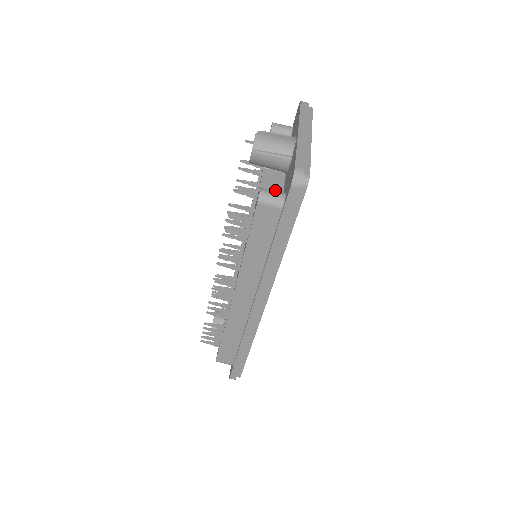
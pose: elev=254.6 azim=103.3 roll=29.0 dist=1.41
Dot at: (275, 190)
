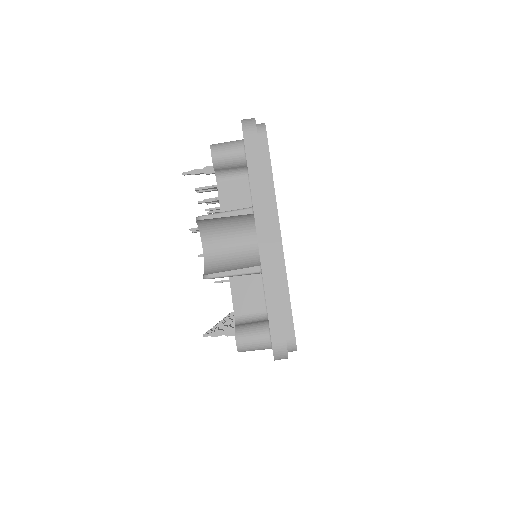
Dot at: (254, 299)
